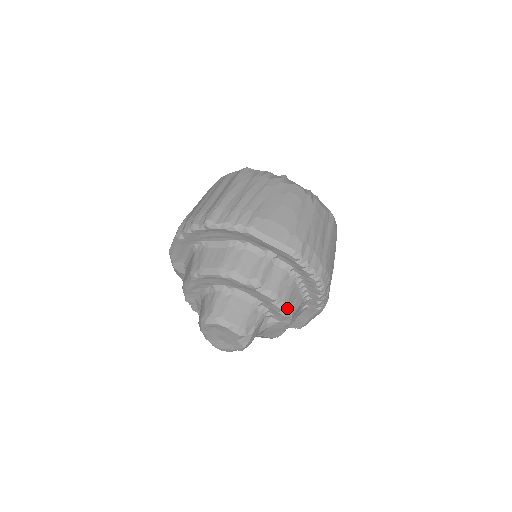
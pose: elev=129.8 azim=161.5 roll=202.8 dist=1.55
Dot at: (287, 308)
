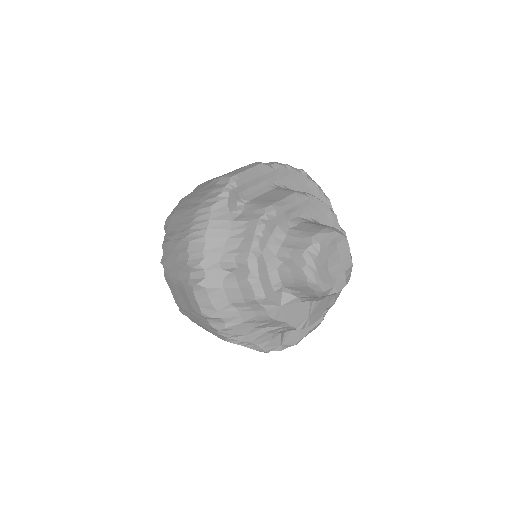
Dot at: occluded
